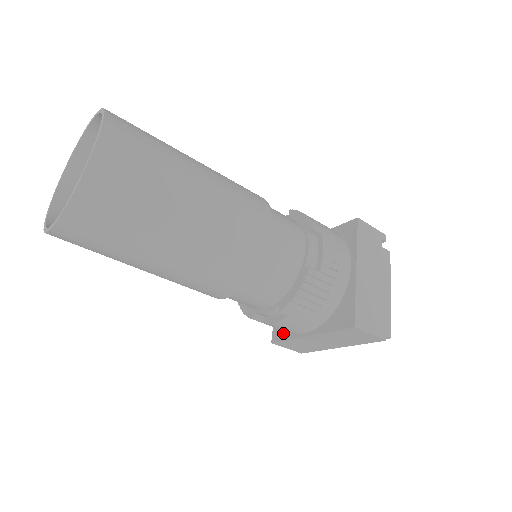
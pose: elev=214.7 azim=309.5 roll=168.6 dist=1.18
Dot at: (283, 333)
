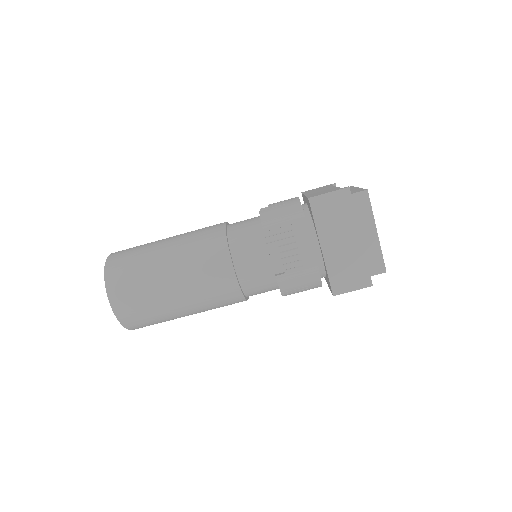
Dot at: (328, 279)
